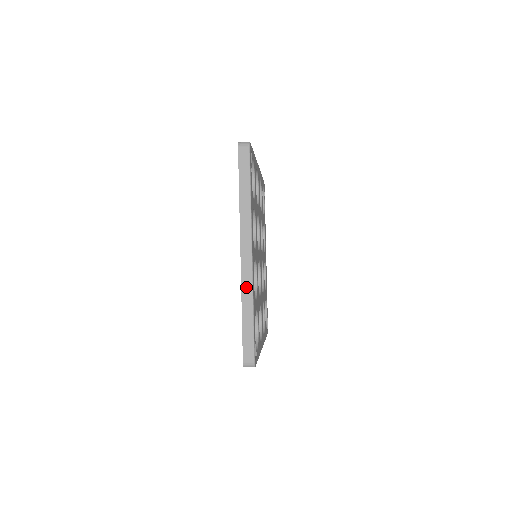
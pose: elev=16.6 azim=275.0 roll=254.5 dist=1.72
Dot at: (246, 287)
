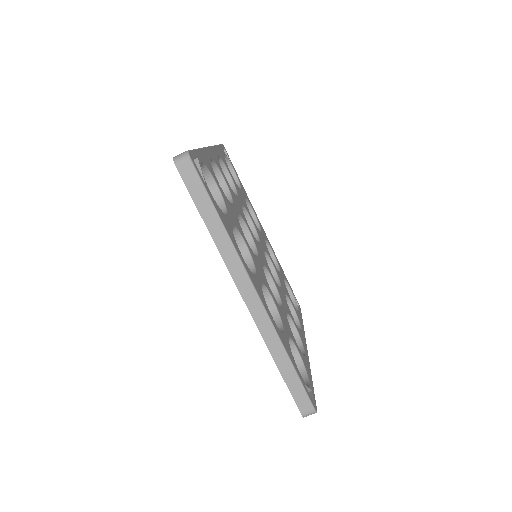
Dot at: occluded
